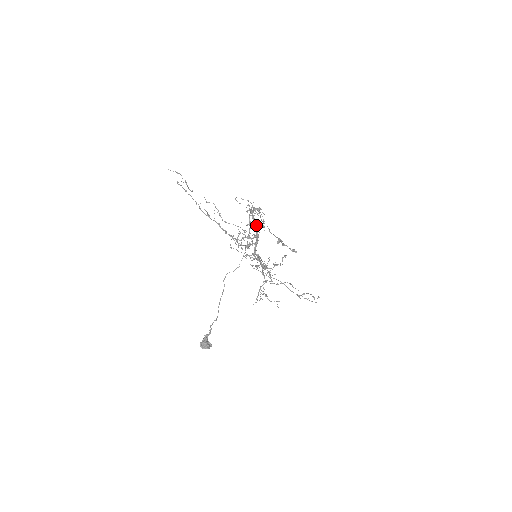
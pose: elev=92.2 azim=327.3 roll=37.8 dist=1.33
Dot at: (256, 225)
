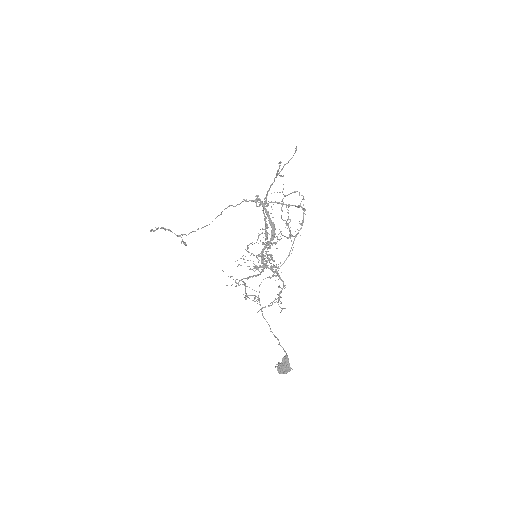
Dot at: occluded
